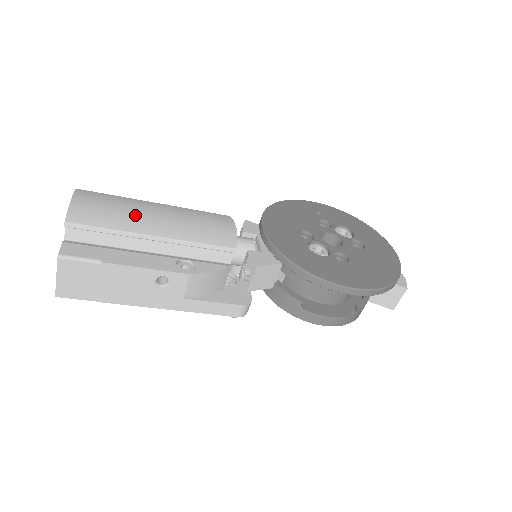
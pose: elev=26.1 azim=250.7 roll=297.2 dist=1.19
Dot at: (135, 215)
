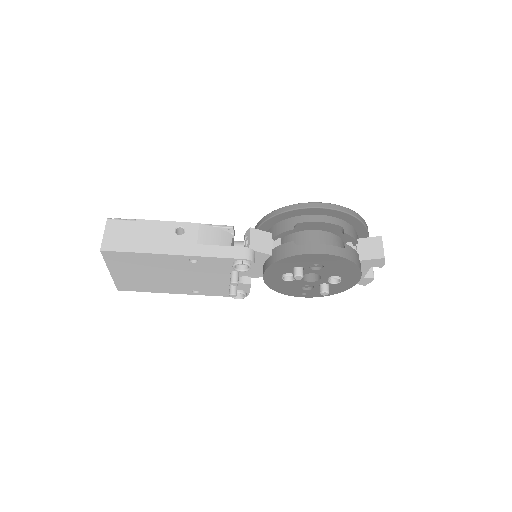
Dot at: occluded
